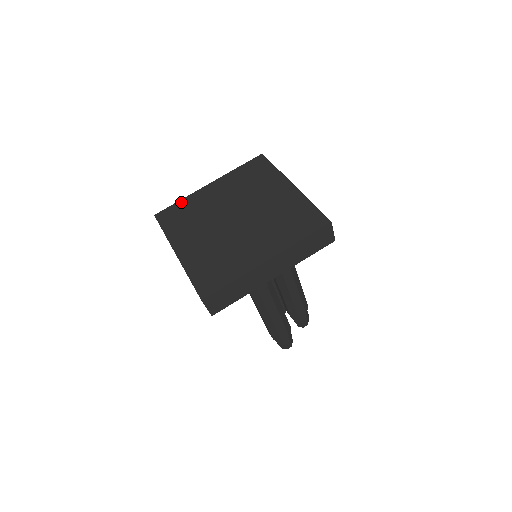
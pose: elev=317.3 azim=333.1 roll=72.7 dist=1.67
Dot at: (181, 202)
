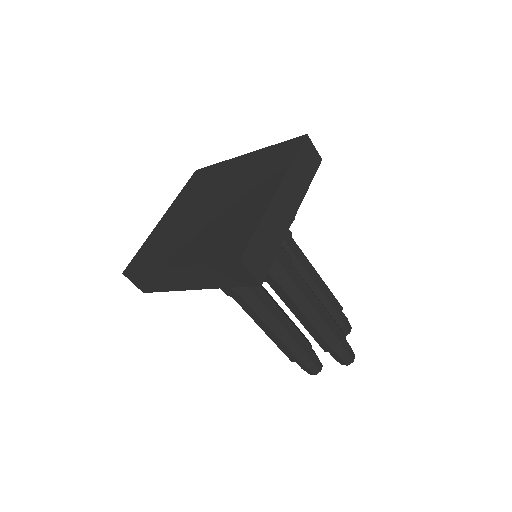
Dot at: (216, 165)
